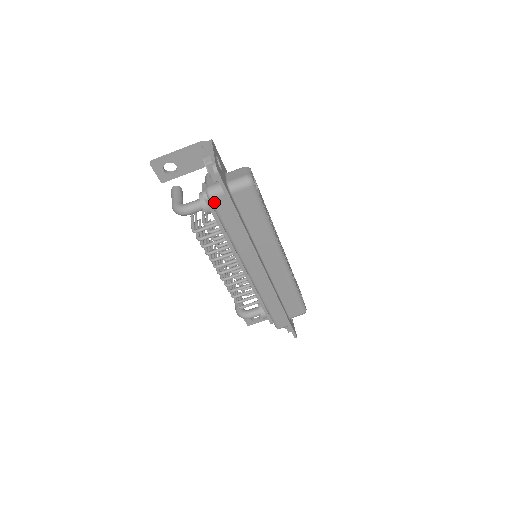
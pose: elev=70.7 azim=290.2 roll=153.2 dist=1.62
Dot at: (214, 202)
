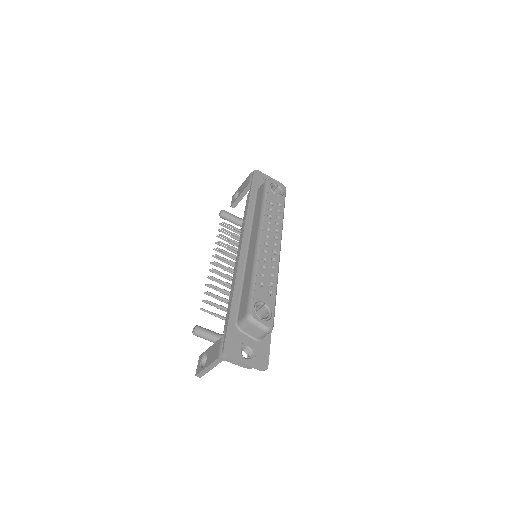
Dot at: occluded
